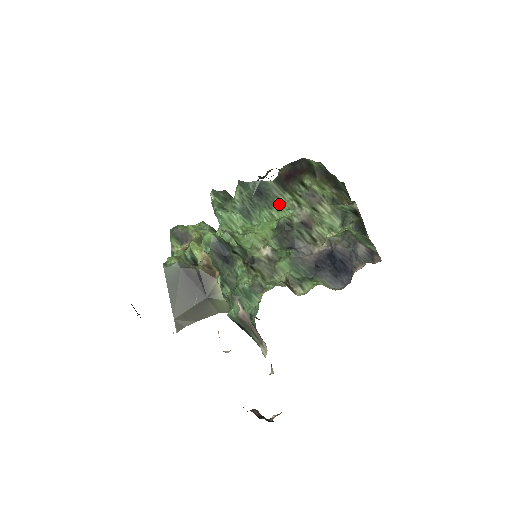
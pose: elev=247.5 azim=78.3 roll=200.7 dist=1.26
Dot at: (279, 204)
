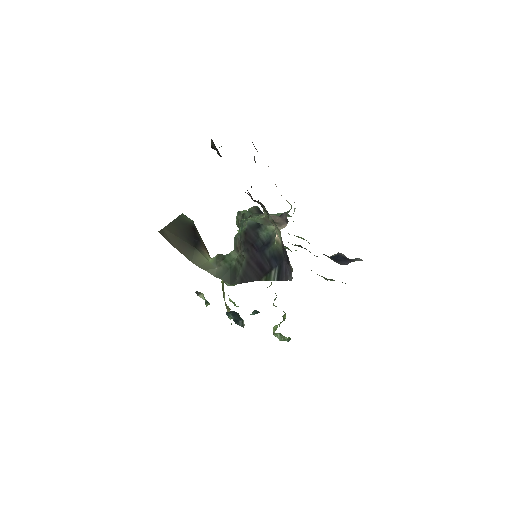
Dot at: occluded
